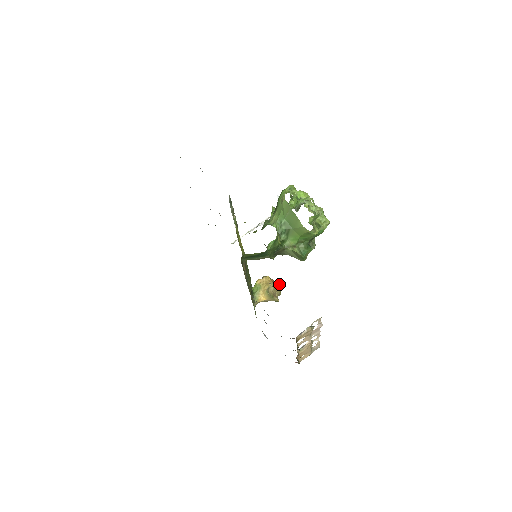
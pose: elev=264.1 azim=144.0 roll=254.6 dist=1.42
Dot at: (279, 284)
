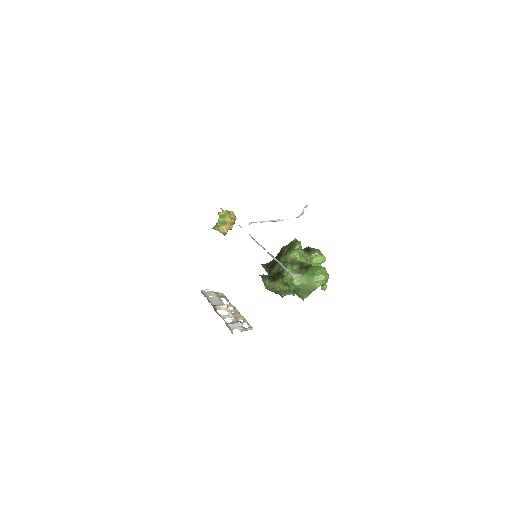
Dot at: occluded
